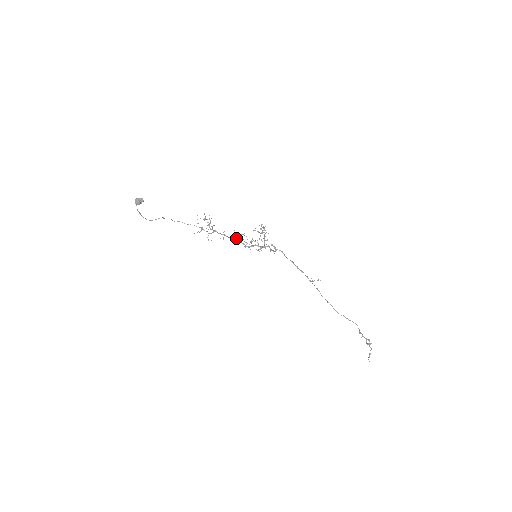
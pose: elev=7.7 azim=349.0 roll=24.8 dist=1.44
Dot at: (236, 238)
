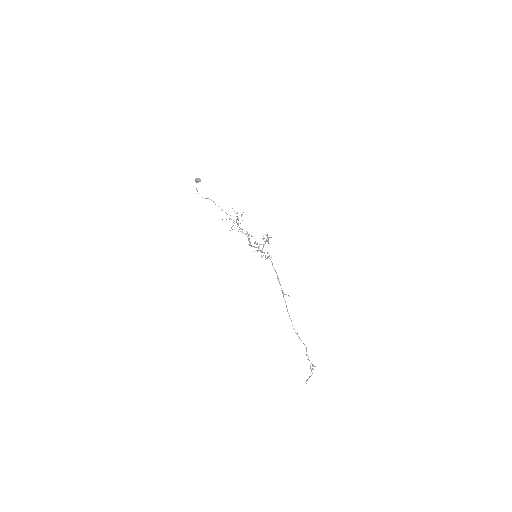
Dot at: (247, 236)
